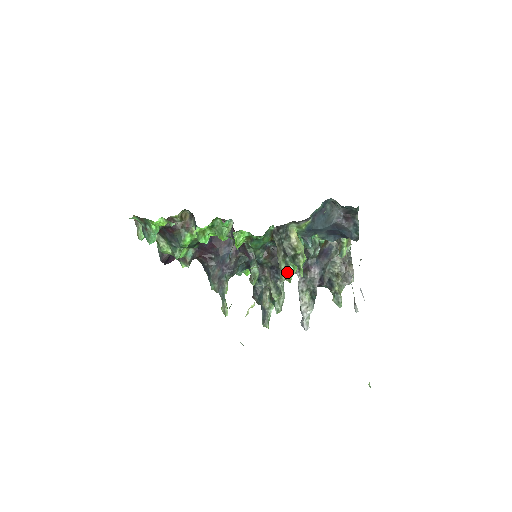
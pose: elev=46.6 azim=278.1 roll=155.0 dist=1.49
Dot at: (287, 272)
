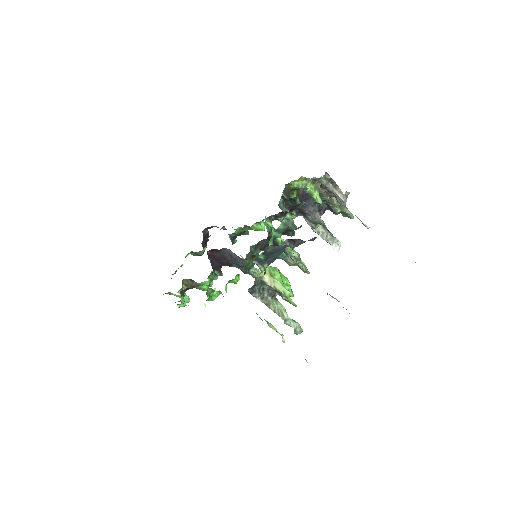
Dot at: occluded
